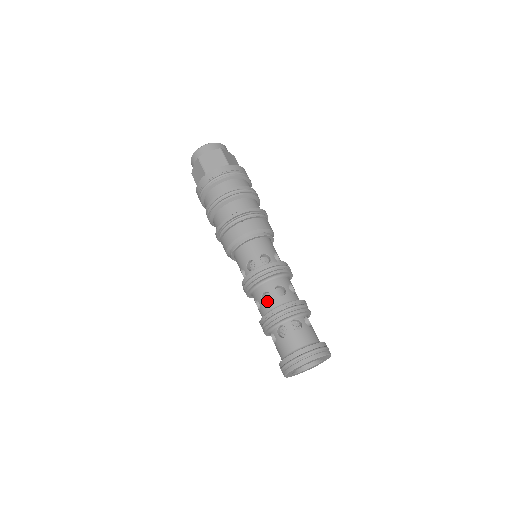
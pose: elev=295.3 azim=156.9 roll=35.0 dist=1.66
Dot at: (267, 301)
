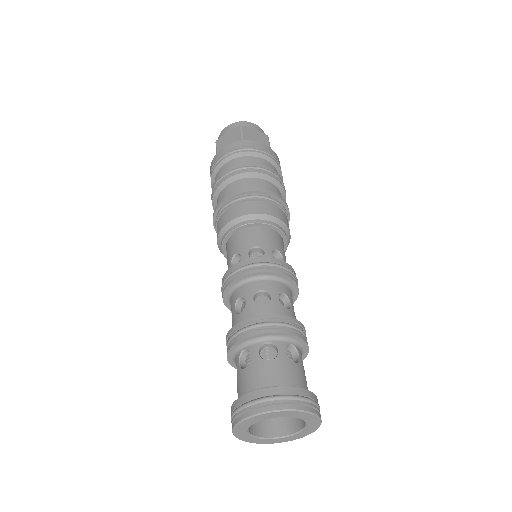
Dot at: occluded
